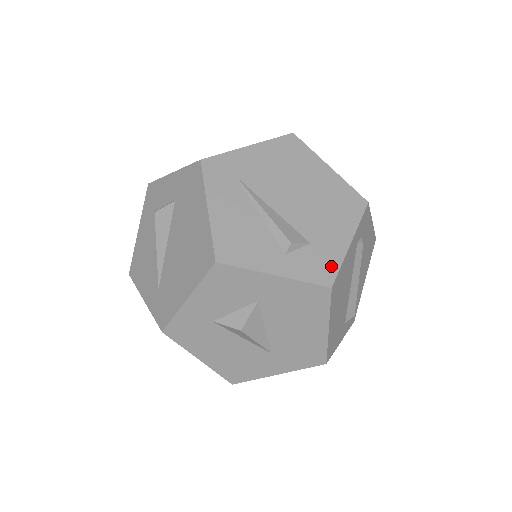
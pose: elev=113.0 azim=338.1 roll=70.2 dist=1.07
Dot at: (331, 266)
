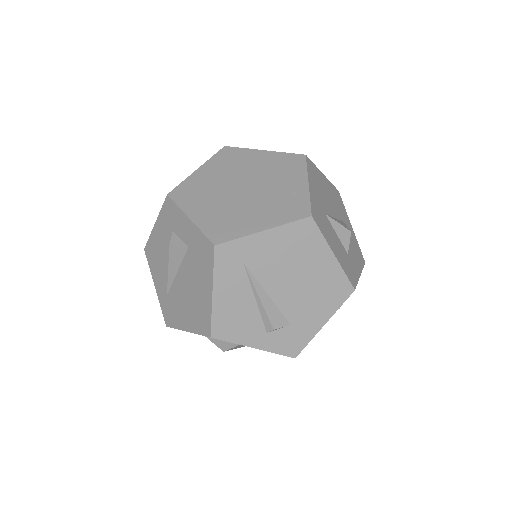
Dot at: (301, 343)
